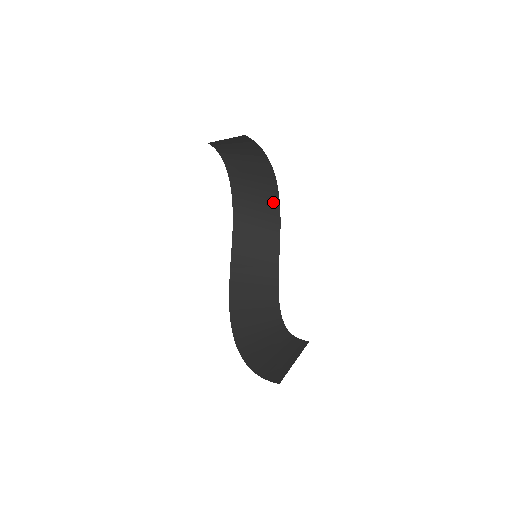
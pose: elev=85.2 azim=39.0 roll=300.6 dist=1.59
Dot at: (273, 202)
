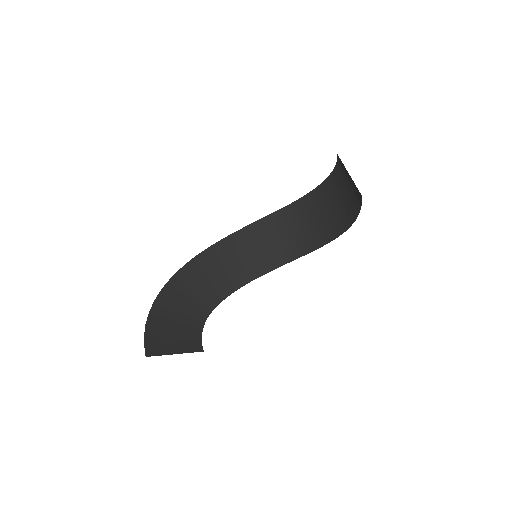
Dot at: (318, 240)
